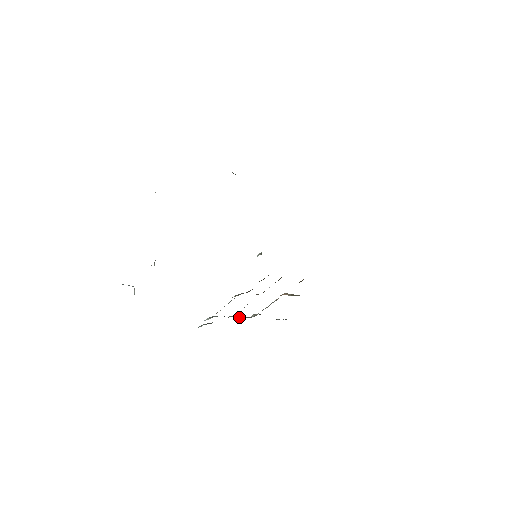
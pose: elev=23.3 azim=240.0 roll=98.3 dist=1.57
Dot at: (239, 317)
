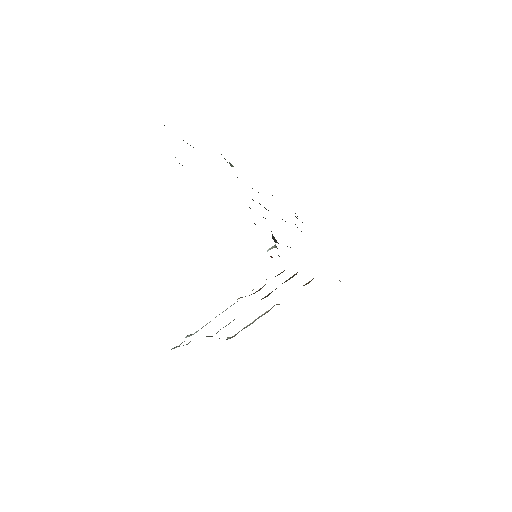
Dot at: occluded
